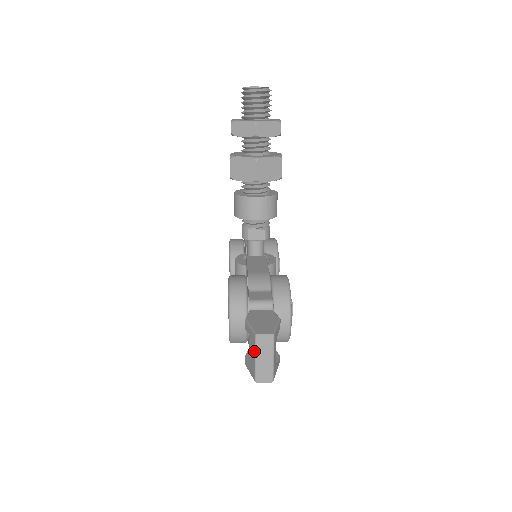
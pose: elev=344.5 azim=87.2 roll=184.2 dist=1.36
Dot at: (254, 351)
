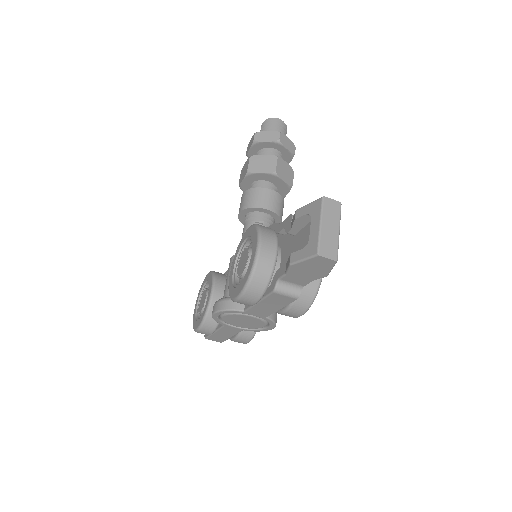
Dot at: (319, 217)
